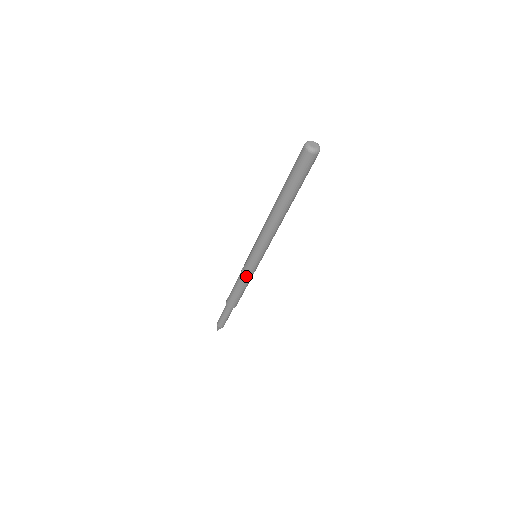
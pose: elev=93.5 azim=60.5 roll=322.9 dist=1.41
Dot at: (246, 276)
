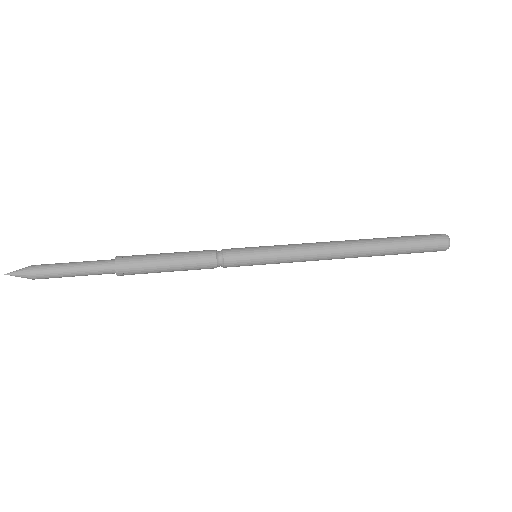
Dot at: (216, 257)
